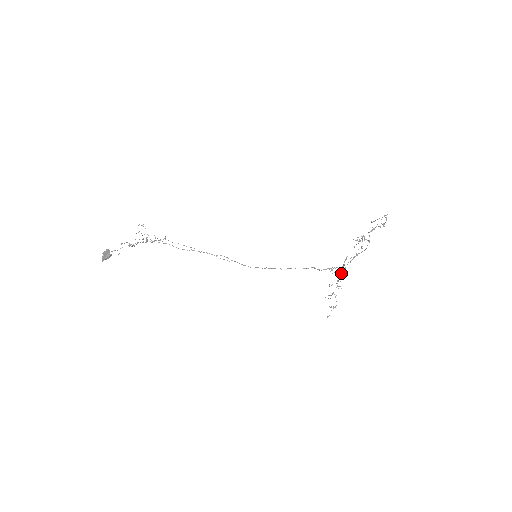
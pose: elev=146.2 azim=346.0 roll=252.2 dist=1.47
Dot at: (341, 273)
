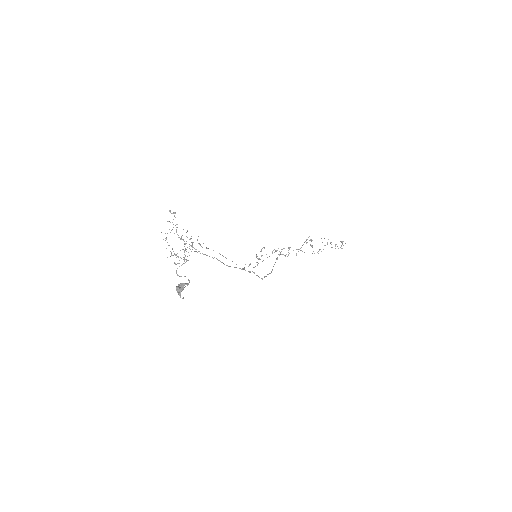
Dot at: occluded
